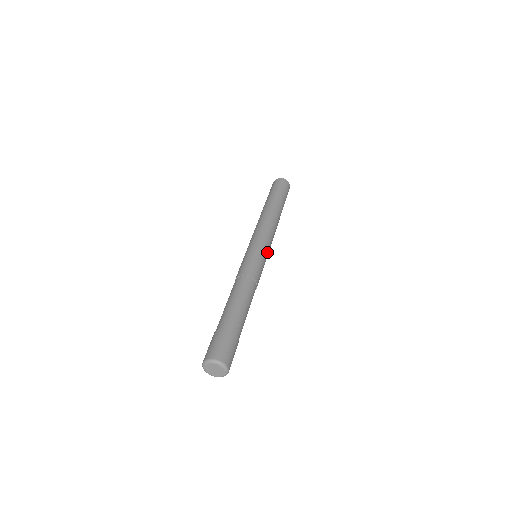
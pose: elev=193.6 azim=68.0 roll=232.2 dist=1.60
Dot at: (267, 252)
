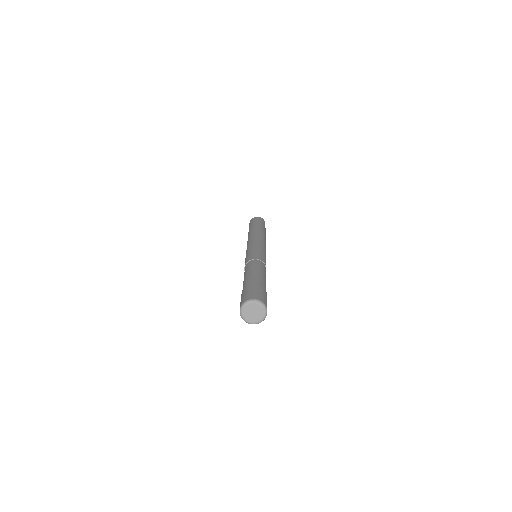
Dot at: occluded
